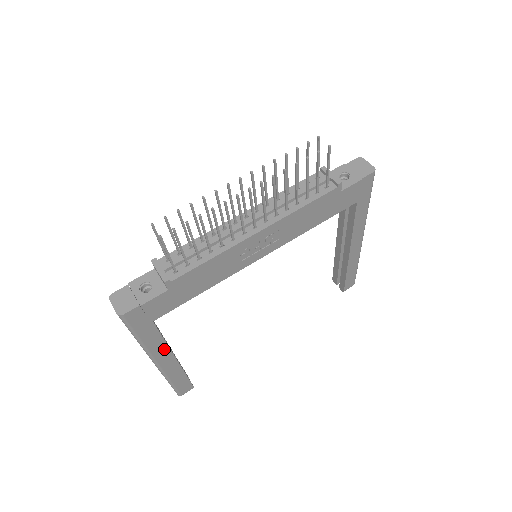
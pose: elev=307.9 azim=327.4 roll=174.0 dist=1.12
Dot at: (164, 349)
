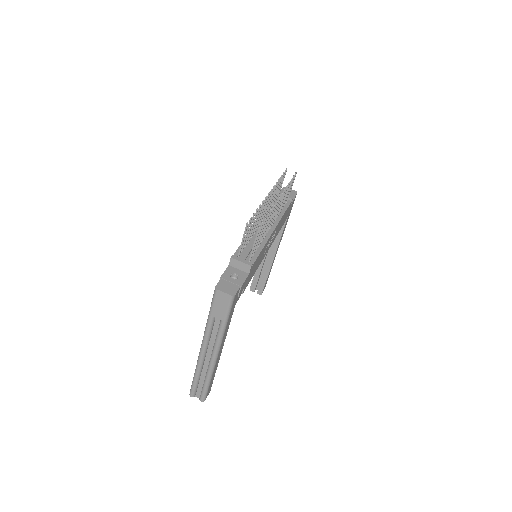
Dot at: (225, 338)
